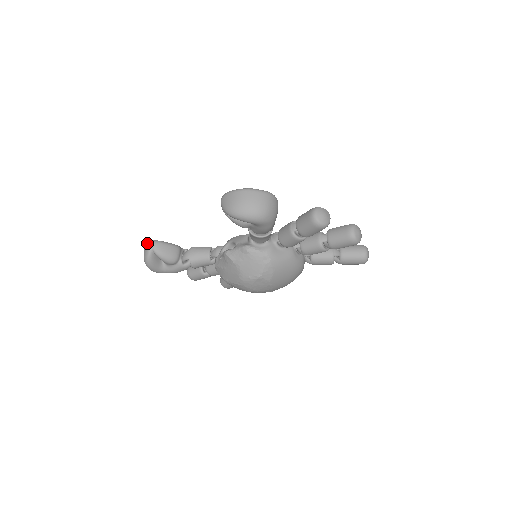
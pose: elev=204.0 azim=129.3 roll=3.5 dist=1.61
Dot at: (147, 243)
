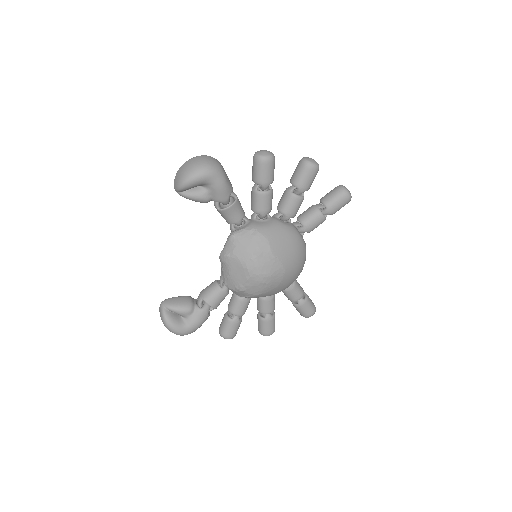
Dot at: (159, 307)
